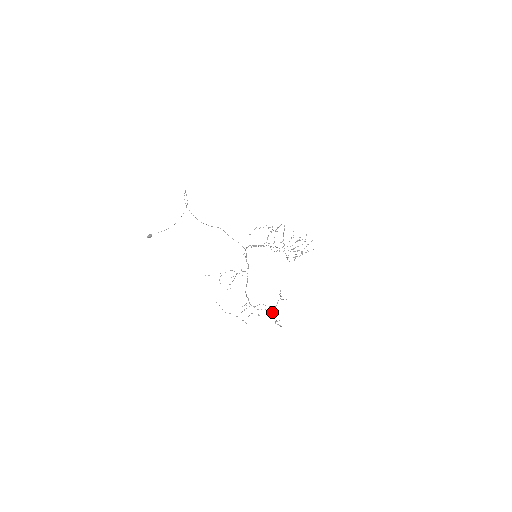
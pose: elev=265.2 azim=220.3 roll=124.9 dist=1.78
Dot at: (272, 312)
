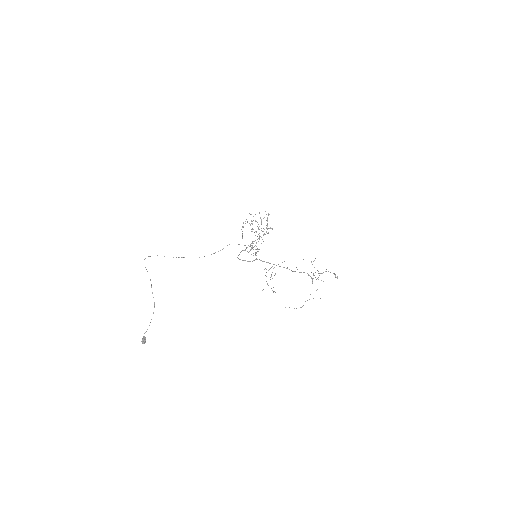
Dot at: occluded
